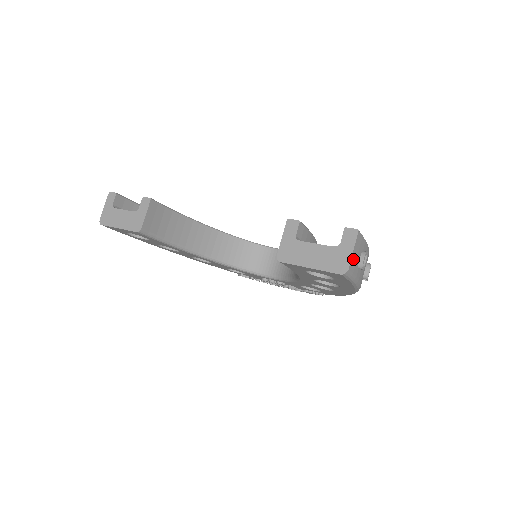
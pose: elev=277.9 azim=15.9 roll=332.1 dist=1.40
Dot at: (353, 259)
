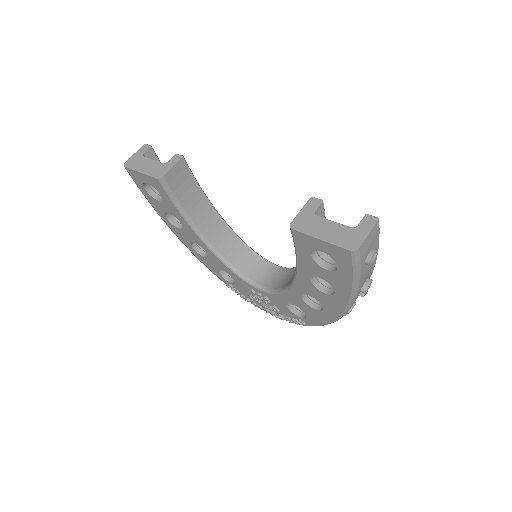
Dot at: (366, 243)
